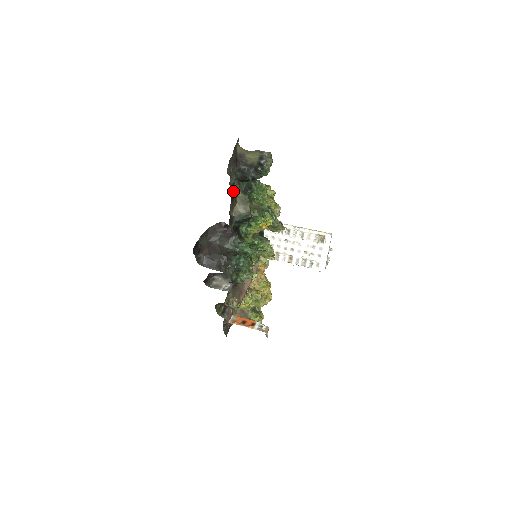
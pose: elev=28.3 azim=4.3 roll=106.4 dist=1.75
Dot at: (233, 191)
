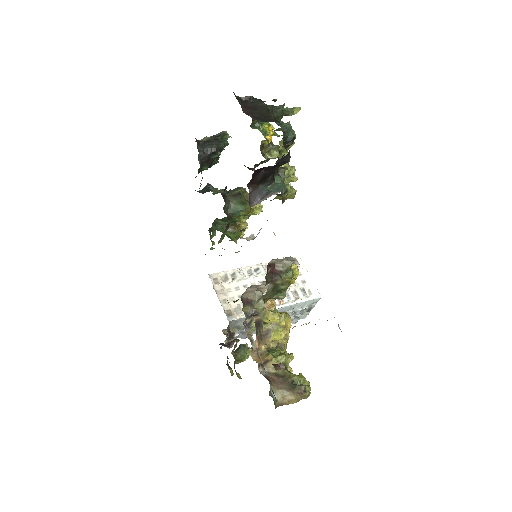
Dot at: occluded
